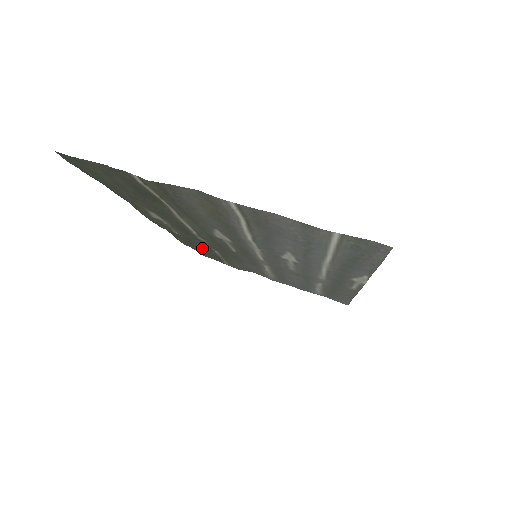
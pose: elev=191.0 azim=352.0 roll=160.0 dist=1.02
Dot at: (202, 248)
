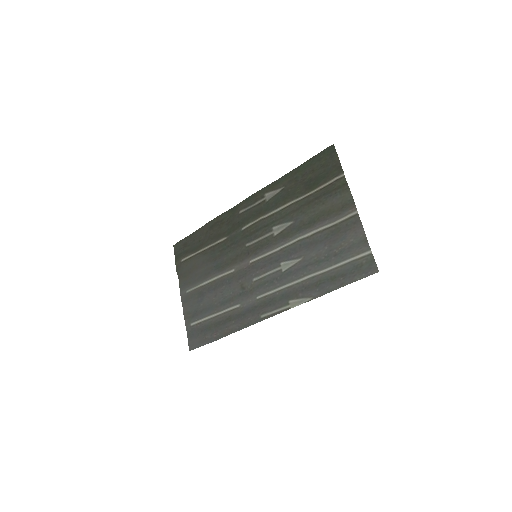
Dot at: (210, 234)
